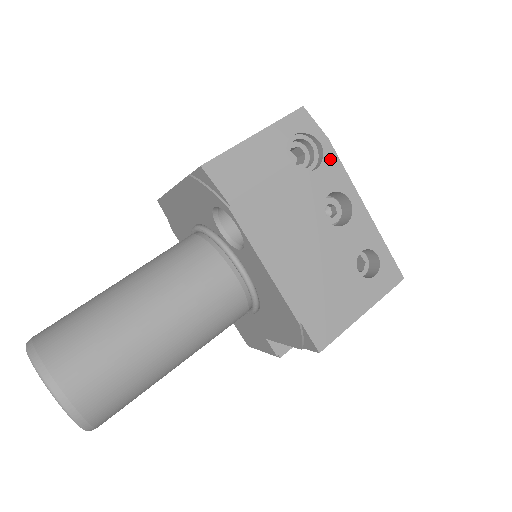
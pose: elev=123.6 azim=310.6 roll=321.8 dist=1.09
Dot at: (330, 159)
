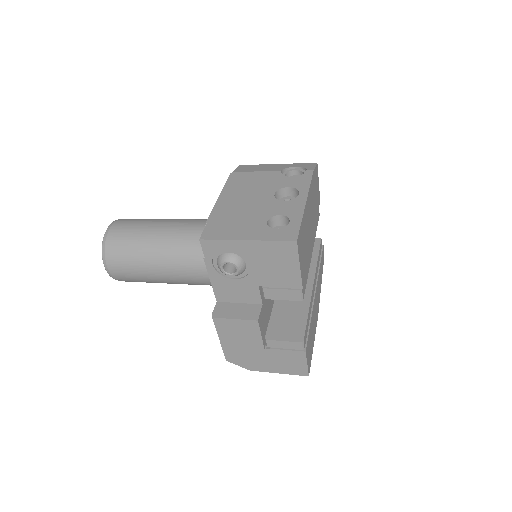
Dot at: (305, 176)
